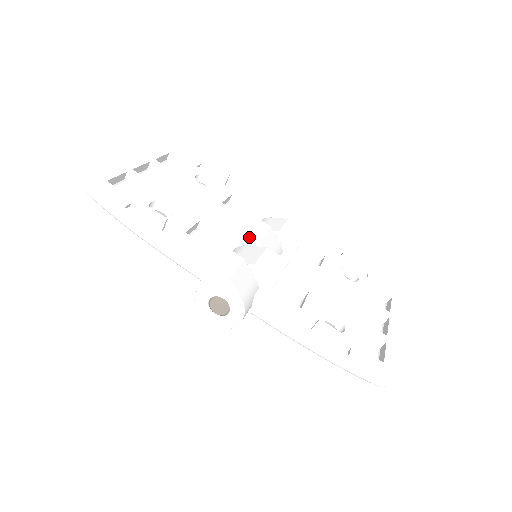
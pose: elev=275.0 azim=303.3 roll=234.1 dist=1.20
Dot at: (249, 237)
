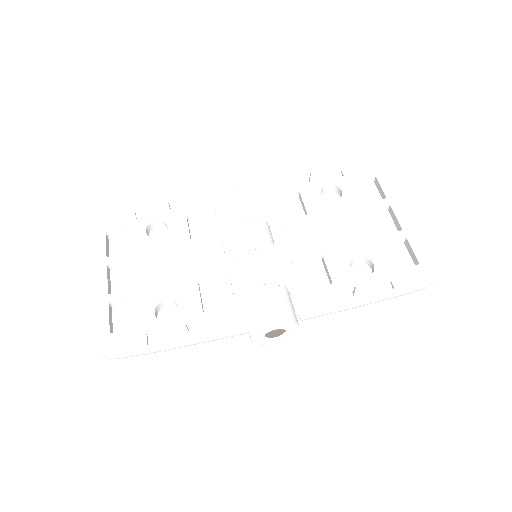
Dot at: (239, 251)
